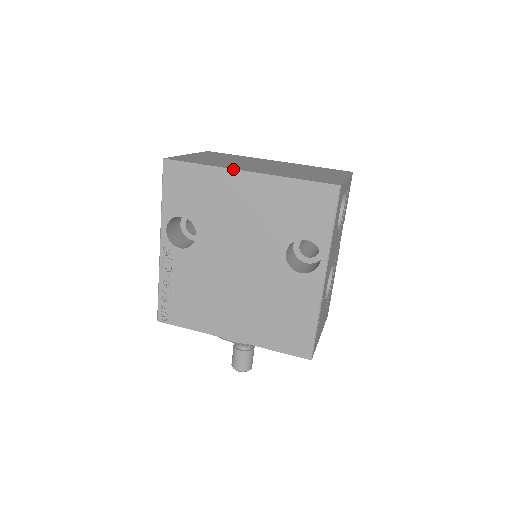
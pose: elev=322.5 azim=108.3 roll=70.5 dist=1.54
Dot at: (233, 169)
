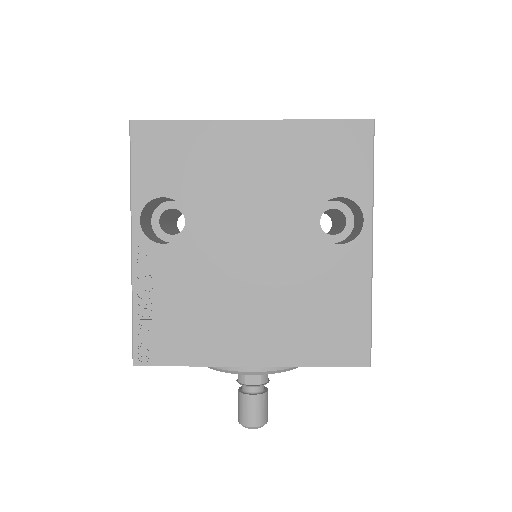
Dot at: (232, 120)
